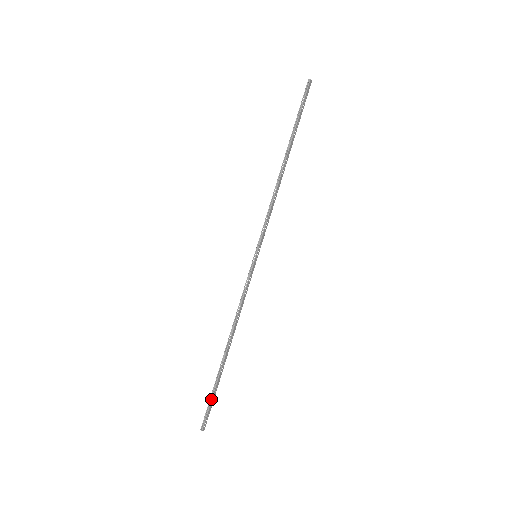
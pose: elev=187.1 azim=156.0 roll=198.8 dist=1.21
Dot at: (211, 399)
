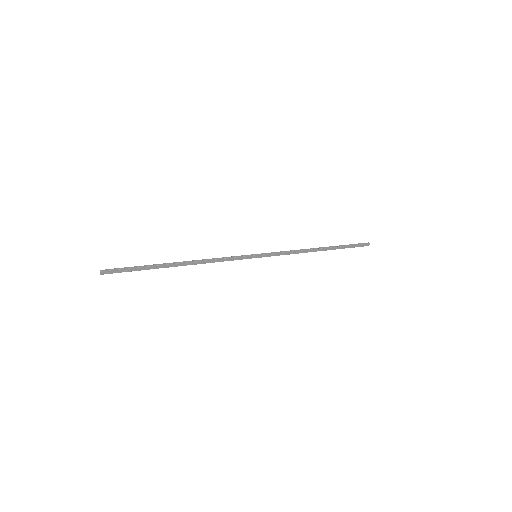
Dot at: (133, 267)
